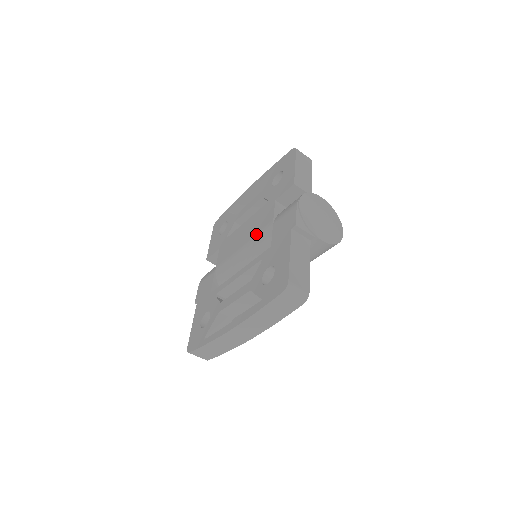
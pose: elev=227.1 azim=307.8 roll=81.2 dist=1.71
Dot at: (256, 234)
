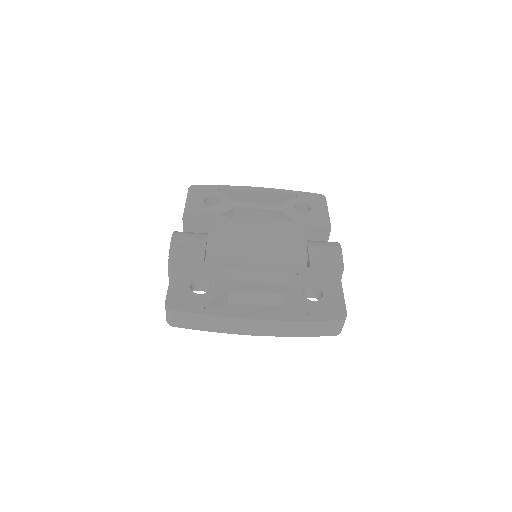
Dot at: (281, 242)
